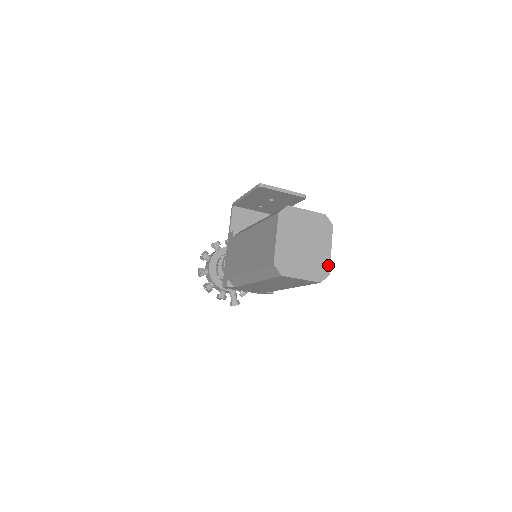
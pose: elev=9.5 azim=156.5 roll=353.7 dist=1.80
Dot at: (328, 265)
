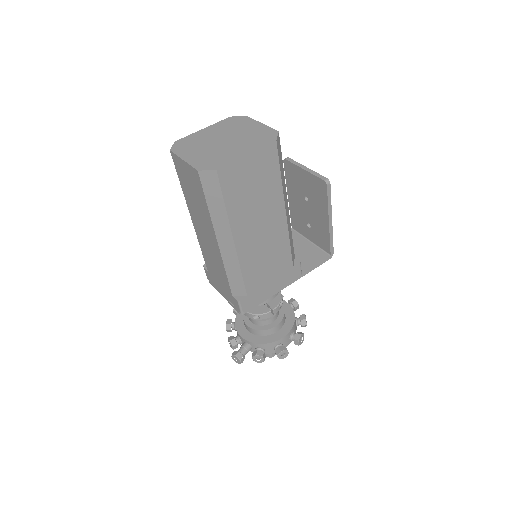
Dot at: (226, 163)
